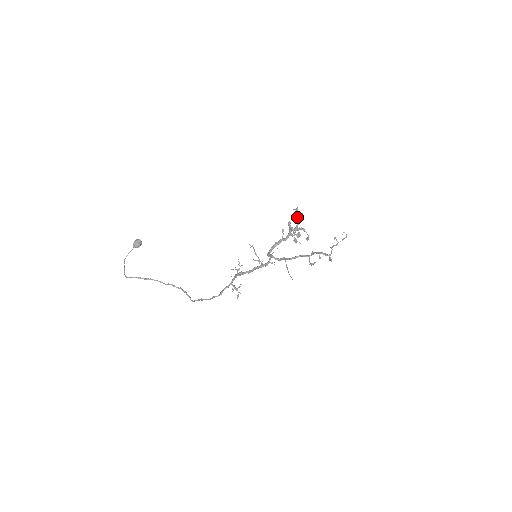
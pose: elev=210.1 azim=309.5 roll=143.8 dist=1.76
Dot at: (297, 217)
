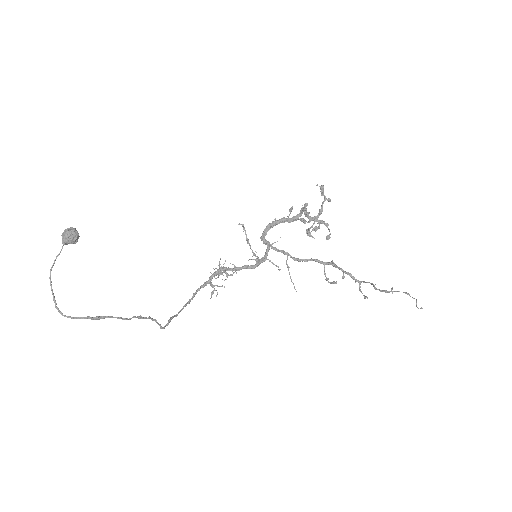
Dot at: occluded
